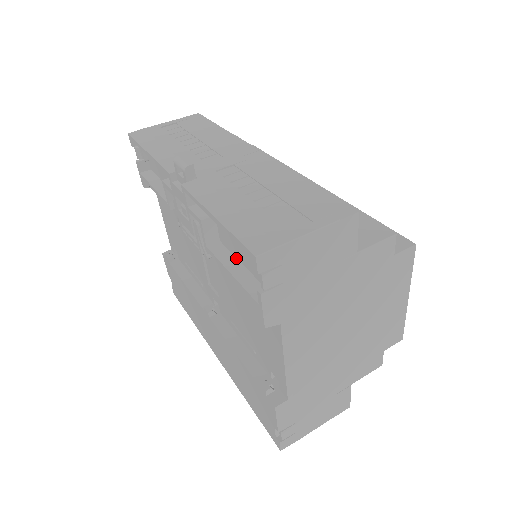
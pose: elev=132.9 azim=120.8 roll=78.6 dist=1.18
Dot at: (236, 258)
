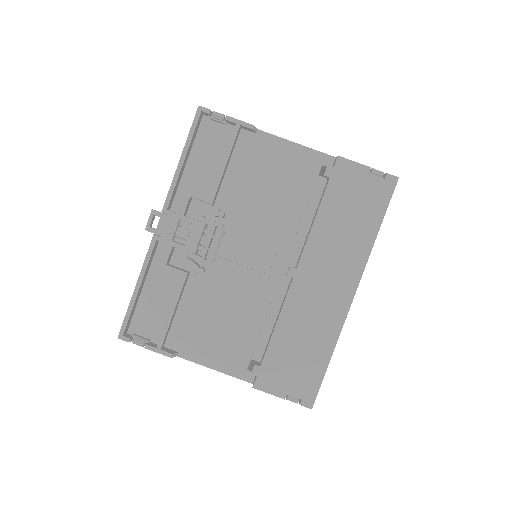
Dot at: occluded
